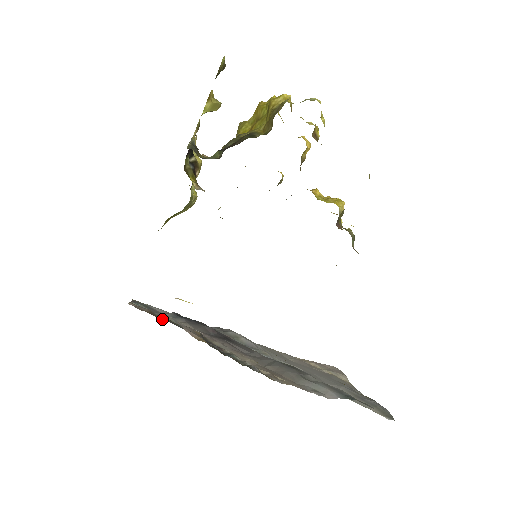
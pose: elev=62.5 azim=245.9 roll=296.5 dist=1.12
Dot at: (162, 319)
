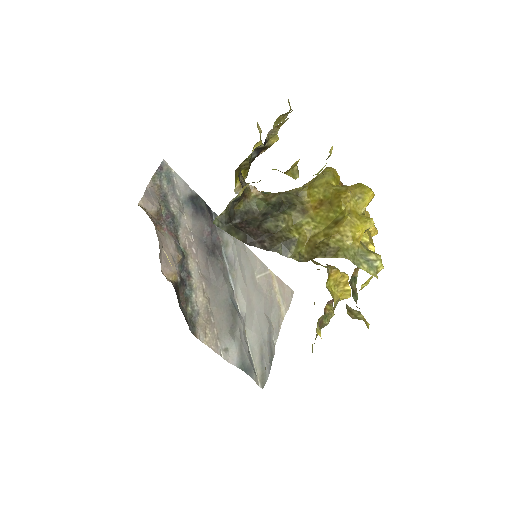
Dot at: (162, 224)
